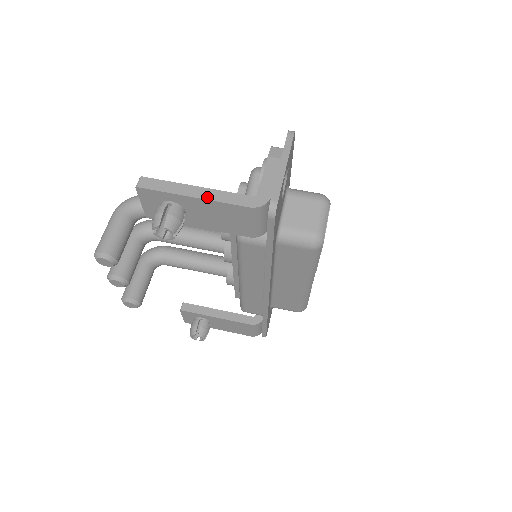
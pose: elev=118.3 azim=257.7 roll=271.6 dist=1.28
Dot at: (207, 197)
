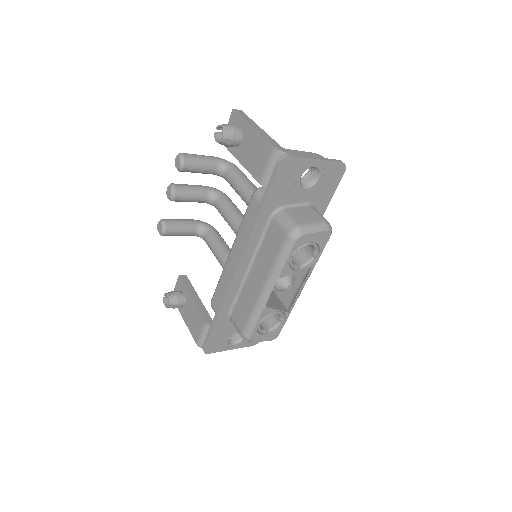
Dot at: (259, 131)
